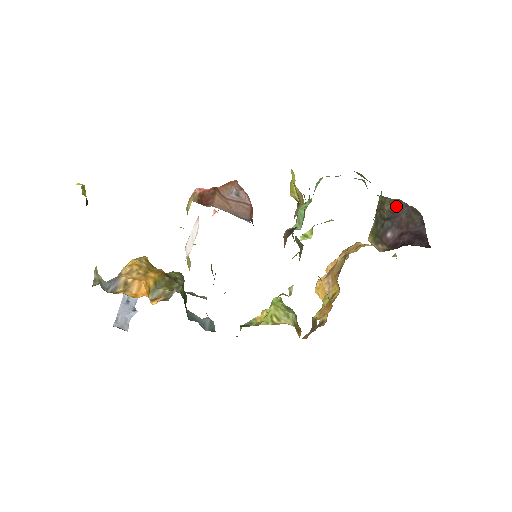
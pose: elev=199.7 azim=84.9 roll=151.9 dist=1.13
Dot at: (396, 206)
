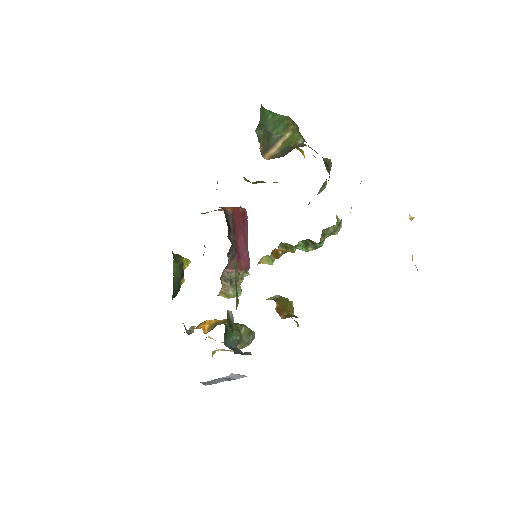
Dot at: occluded
